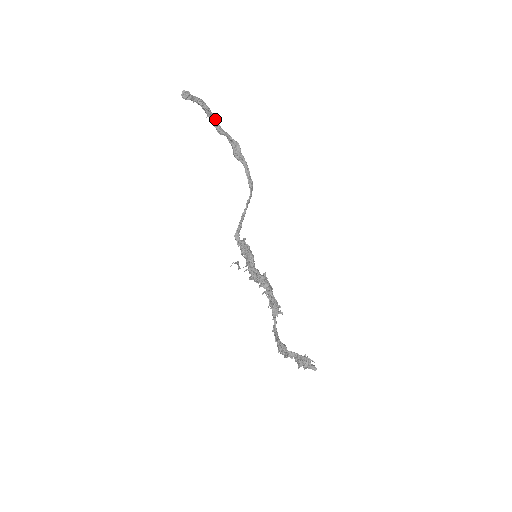
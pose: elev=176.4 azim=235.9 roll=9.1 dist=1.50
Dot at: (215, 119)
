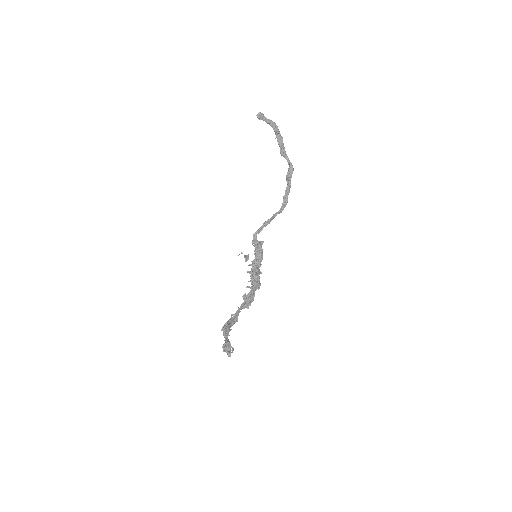
Dot at: occluded
